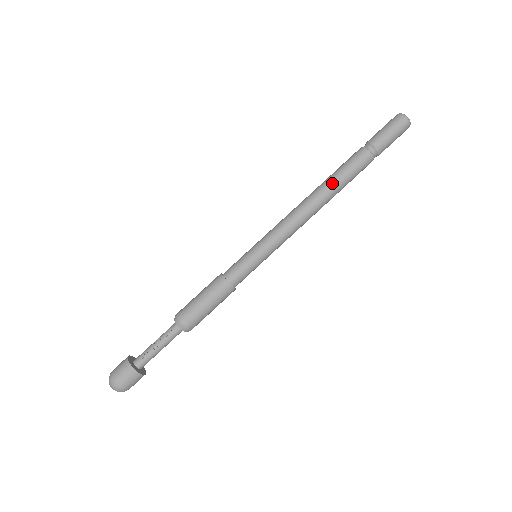
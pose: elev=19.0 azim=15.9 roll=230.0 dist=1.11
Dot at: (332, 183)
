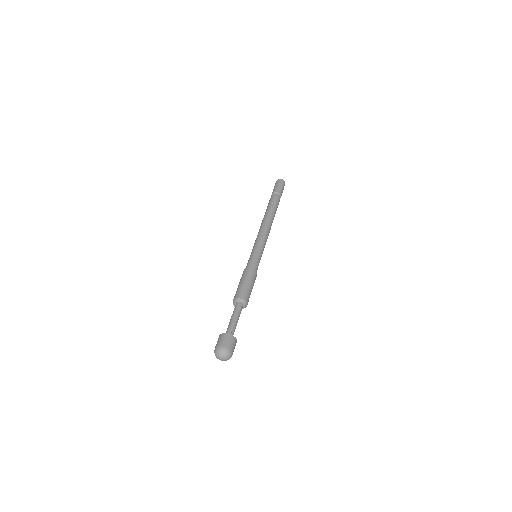
Dot at: (271, 211)
